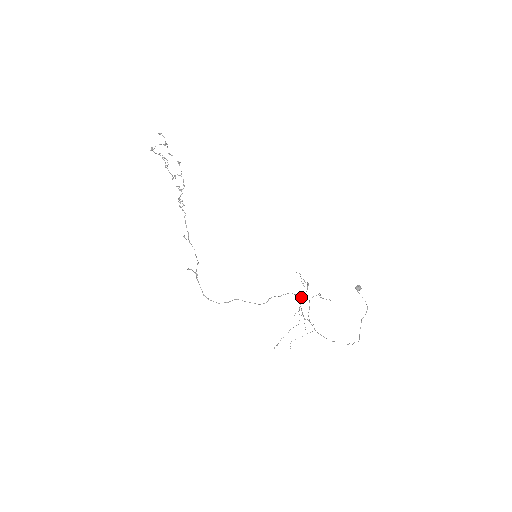
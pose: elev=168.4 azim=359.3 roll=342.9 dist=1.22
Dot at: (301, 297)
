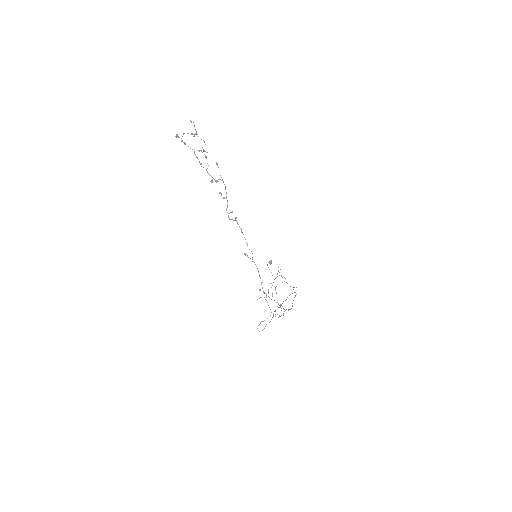
Dot at: occluded
